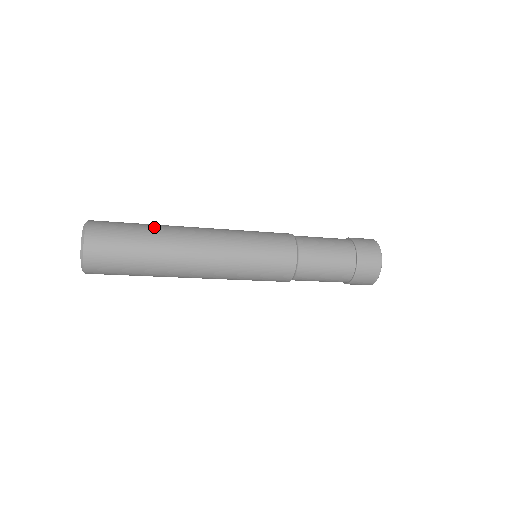
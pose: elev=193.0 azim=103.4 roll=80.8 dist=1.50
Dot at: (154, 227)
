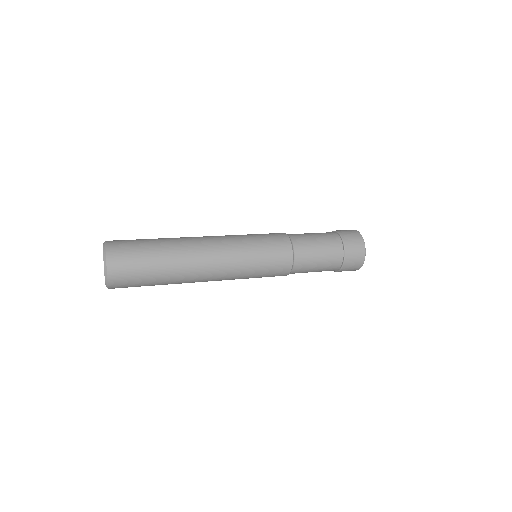
Dot at: (166, 246)
